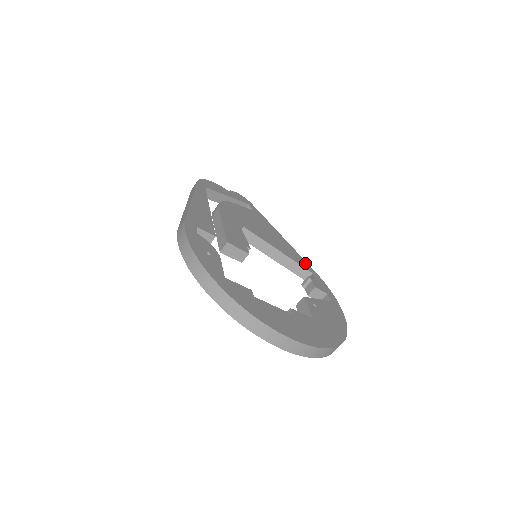
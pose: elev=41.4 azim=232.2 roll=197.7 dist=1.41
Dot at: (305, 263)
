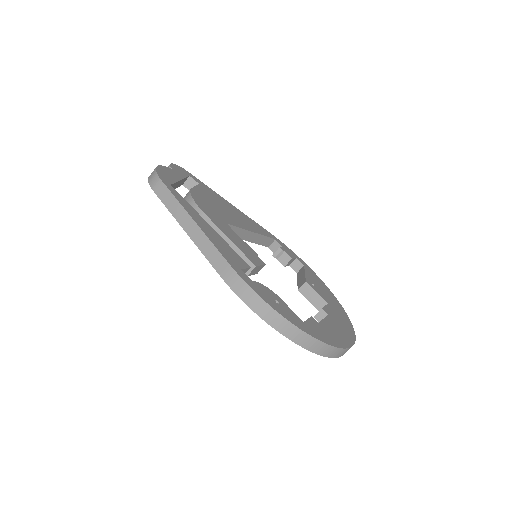
Dot at: (264, 230)
